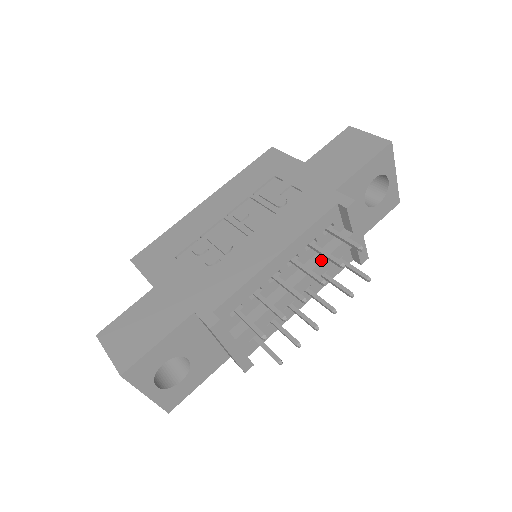
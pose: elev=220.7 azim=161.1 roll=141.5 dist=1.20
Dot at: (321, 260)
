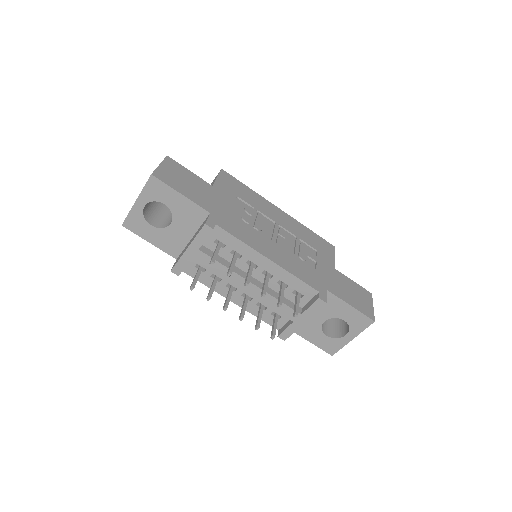
Dot at: (274, 296)
